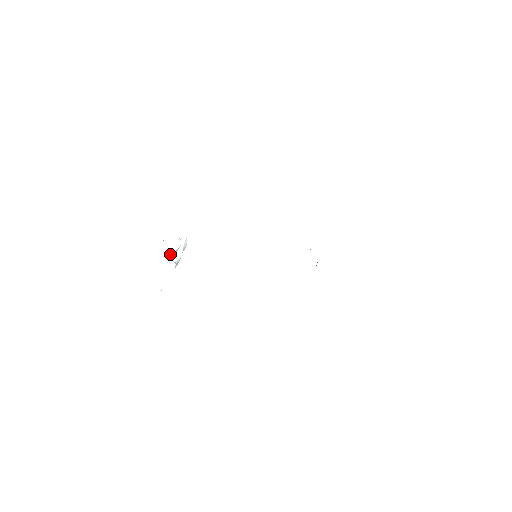
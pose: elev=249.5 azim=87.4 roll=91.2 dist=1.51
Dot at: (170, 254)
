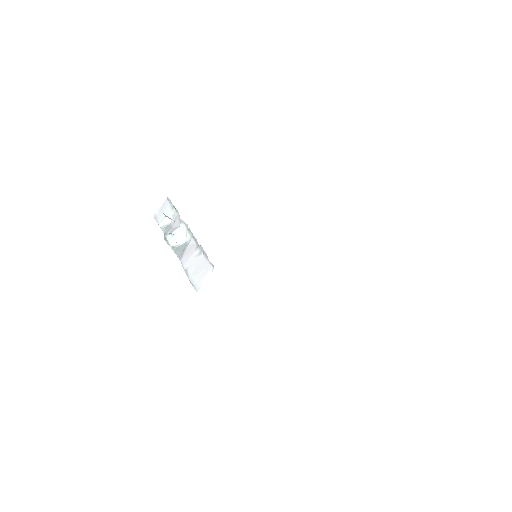
Dot at: (168, 234)
